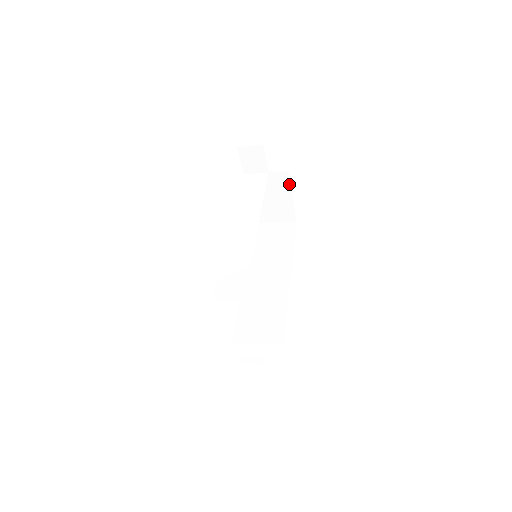
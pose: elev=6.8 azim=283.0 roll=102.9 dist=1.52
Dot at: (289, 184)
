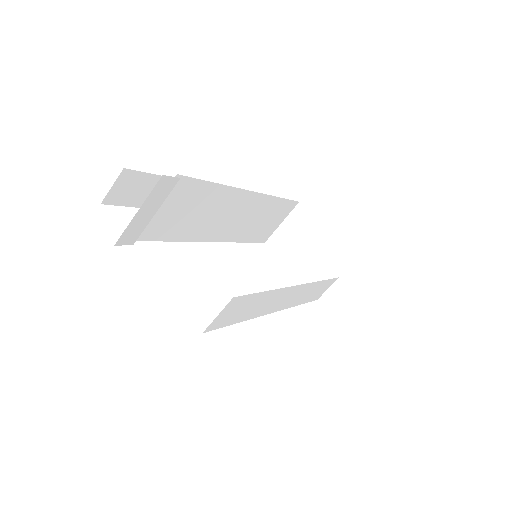
Dot at: (311, 216)
